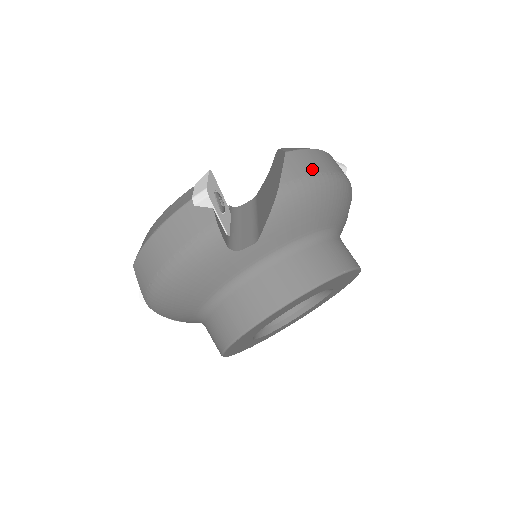
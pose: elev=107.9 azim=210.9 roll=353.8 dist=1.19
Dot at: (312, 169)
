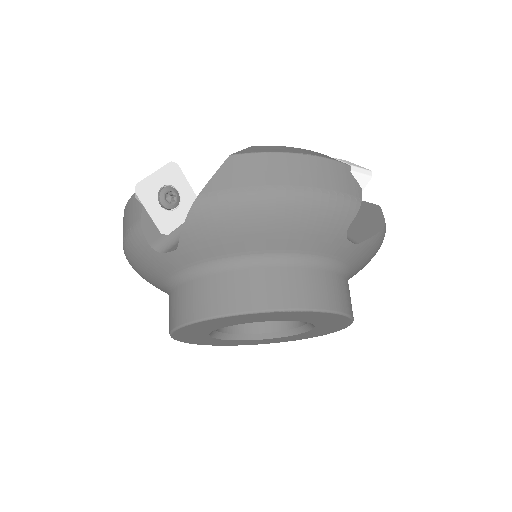
Dot at: occluded
